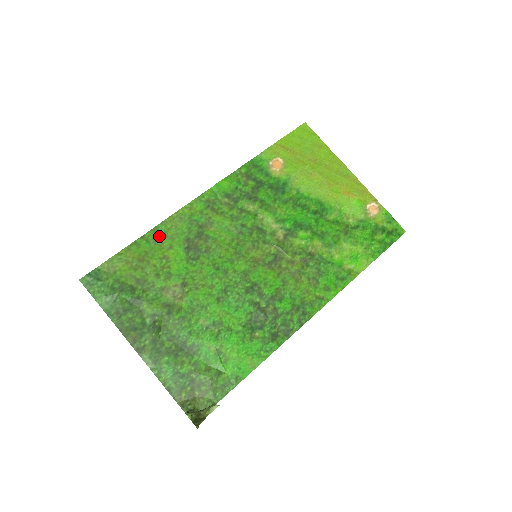
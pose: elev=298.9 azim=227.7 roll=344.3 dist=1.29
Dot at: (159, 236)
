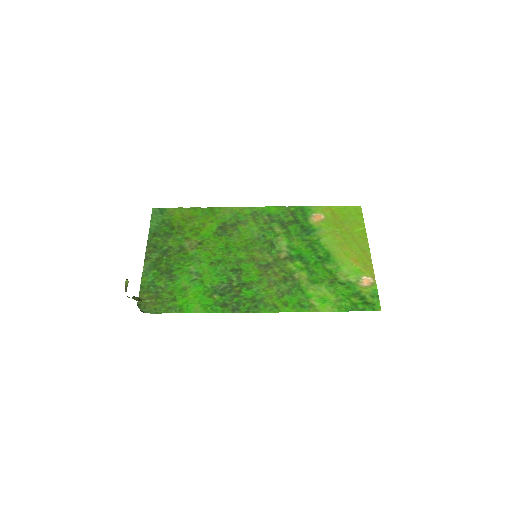
Dot at: (211, 213)
